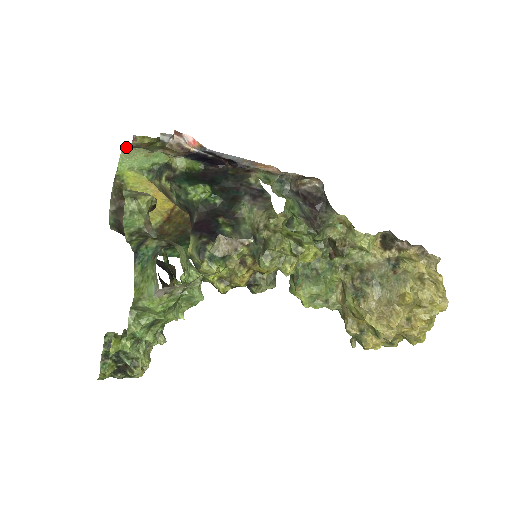
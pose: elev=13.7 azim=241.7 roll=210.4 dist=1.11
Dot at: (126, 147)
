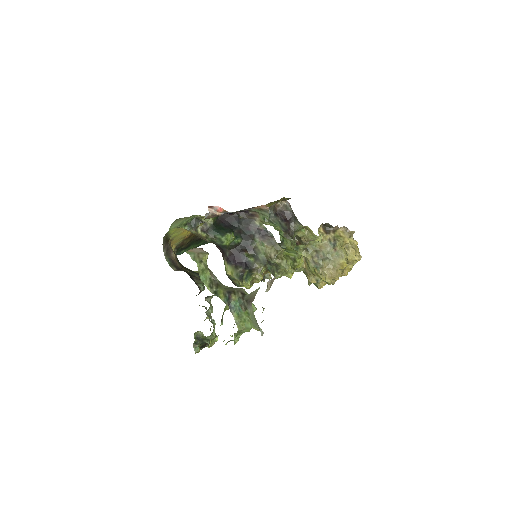
Dot at: (176, 220)
